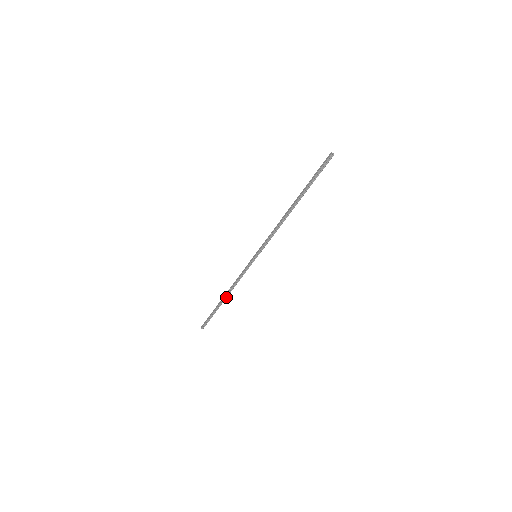
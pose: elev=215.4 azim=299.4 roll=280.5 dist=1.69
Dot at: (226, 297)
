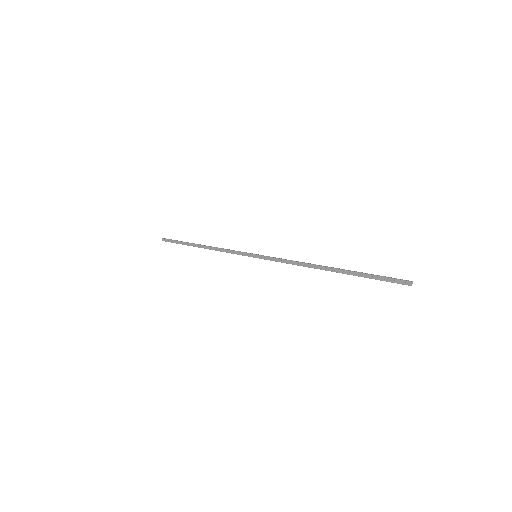
Dot at: occluded
